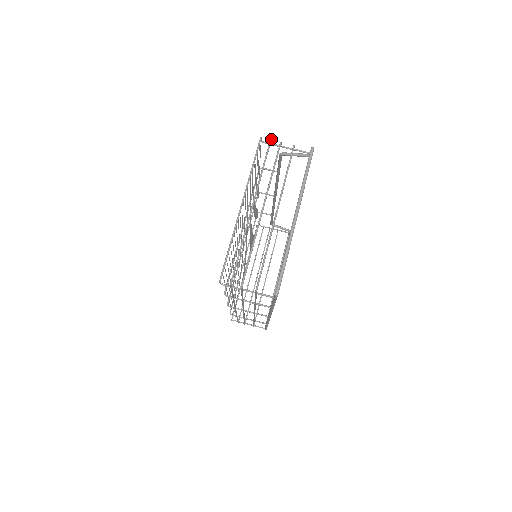
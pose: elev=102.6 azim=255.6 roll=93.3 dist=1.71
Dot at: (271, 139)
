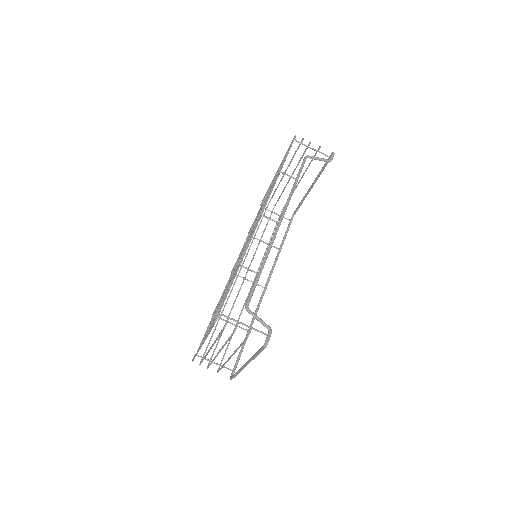
Dot at: occluded
